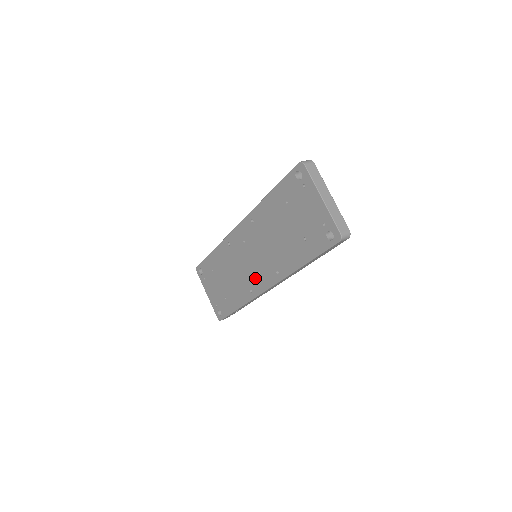
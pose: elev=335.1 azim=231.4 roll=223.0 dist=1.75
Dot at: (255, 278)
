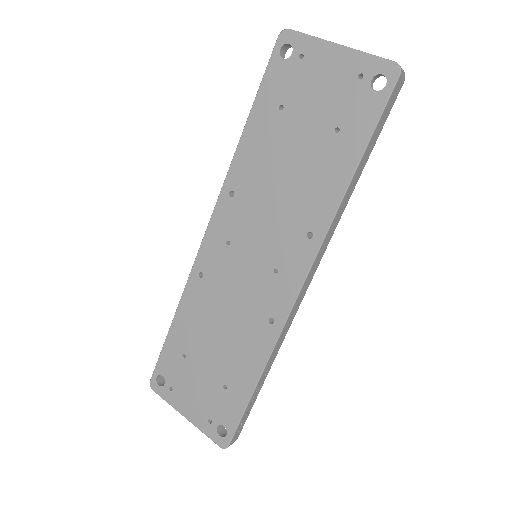
Dot at: (271, 288)
